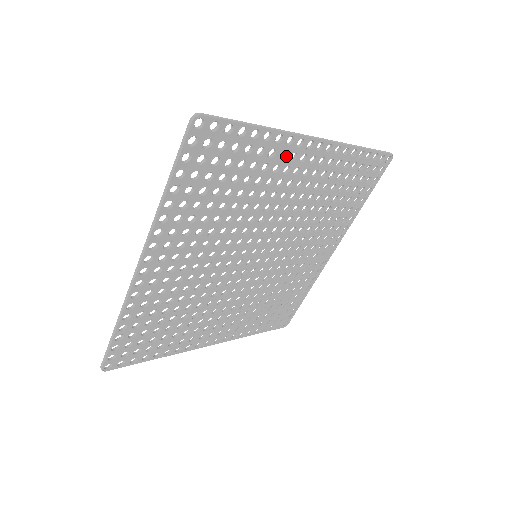
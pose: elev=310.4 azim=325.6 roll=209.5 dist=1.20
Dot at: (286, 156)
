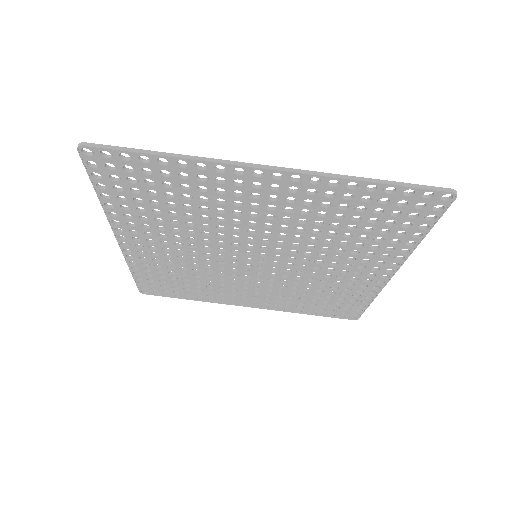
Dot at: (226, 181)
